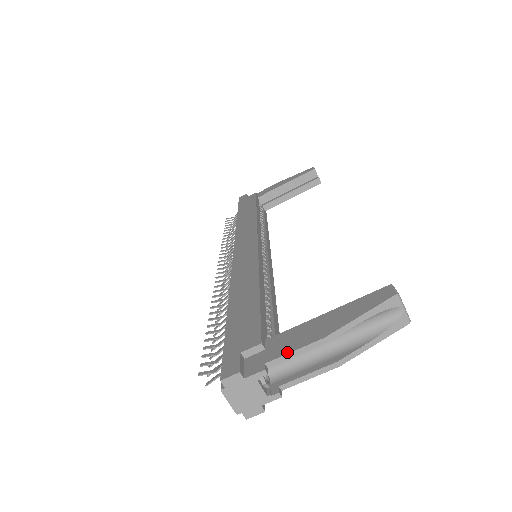
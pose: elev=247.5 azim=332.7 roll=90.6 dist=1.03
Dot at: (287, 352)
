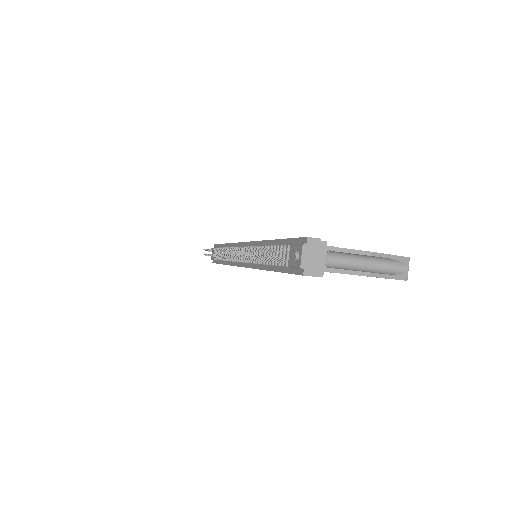
Dot at: occluded
